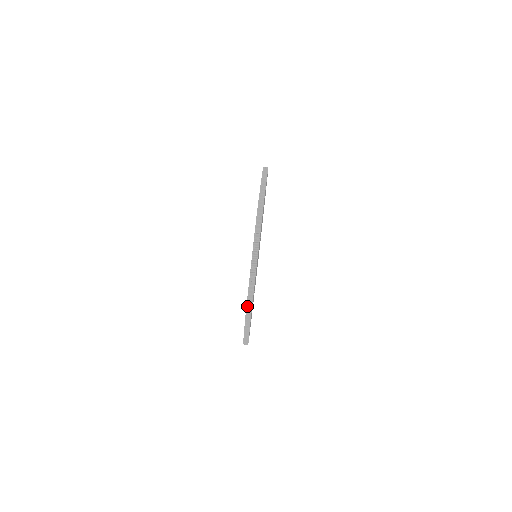
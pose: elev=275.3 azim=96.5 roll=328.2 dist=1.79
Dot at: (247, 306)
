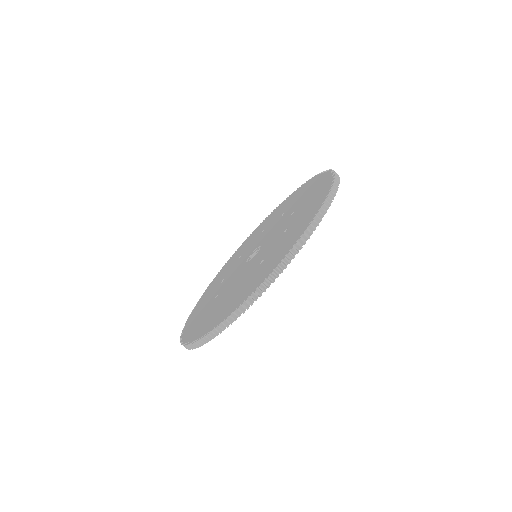
Dot at: (184, 342)
